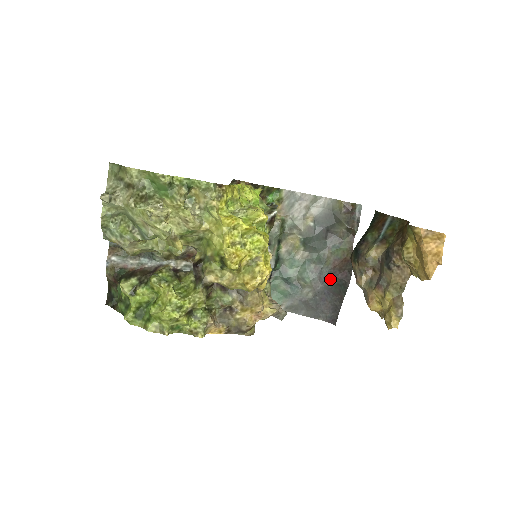
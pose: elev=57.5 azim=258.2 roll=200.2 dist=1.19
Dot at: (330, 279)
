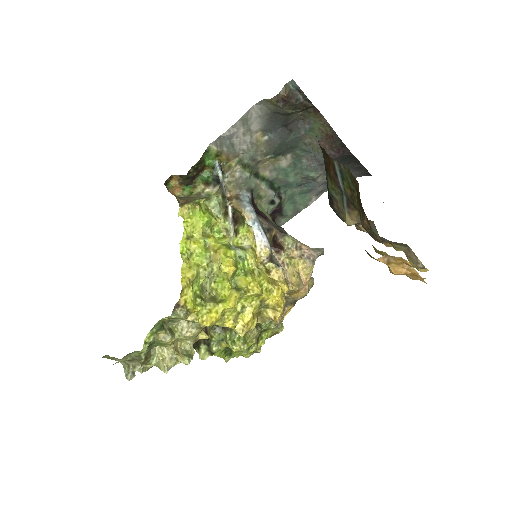
Dot at: occluded
